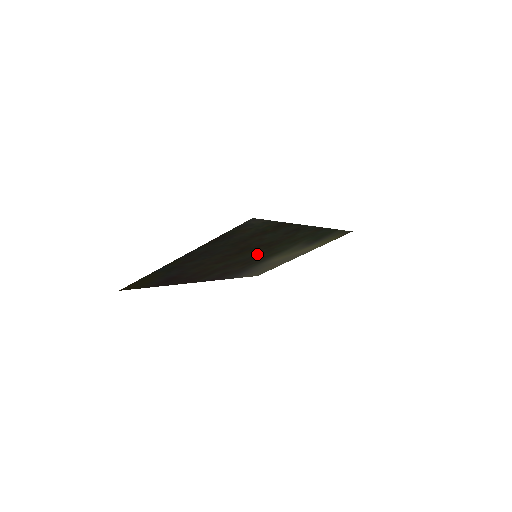
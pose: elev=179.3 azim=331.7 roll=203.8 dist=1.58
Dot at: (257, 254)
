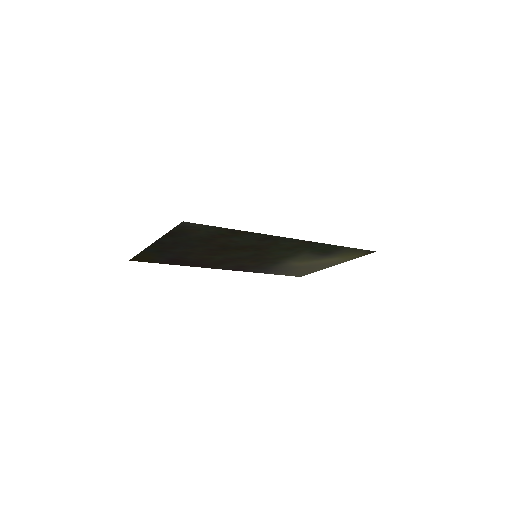
Dot at: (255, 254)
